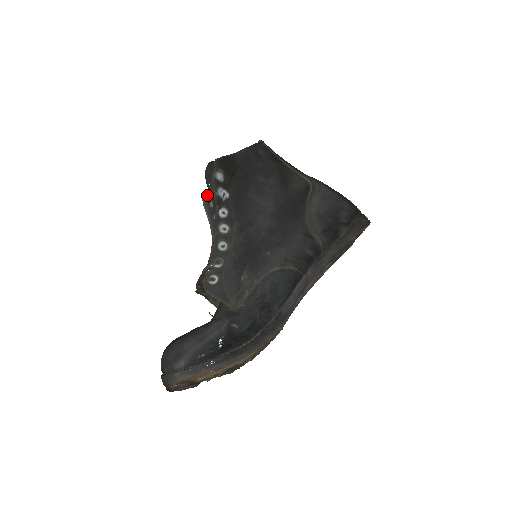
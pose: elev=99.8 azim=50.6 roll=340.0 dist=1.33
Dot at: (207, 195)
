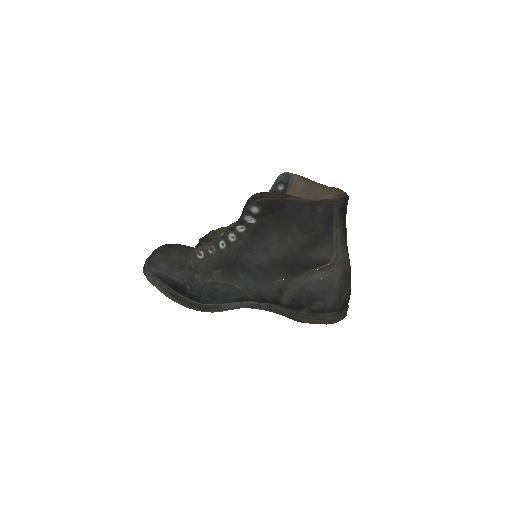
Dot at: (284, 176)
